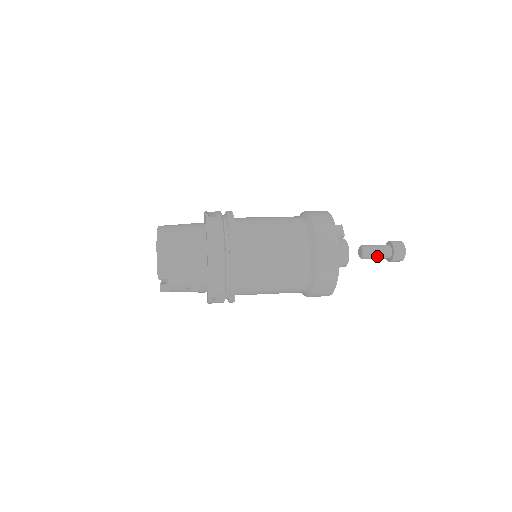
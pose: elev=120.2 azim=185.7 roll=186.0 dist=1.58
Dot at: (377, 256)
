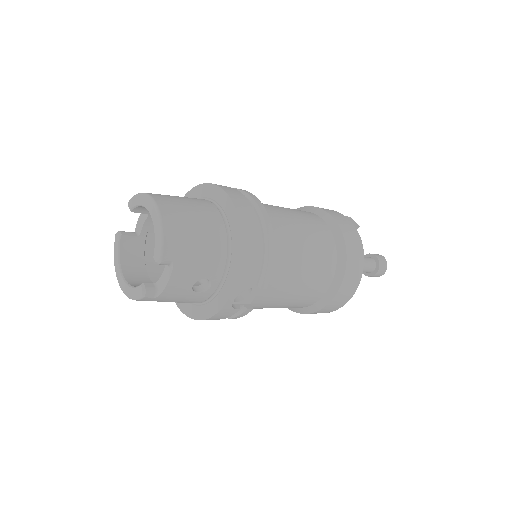
Dot at: (365, 267)
